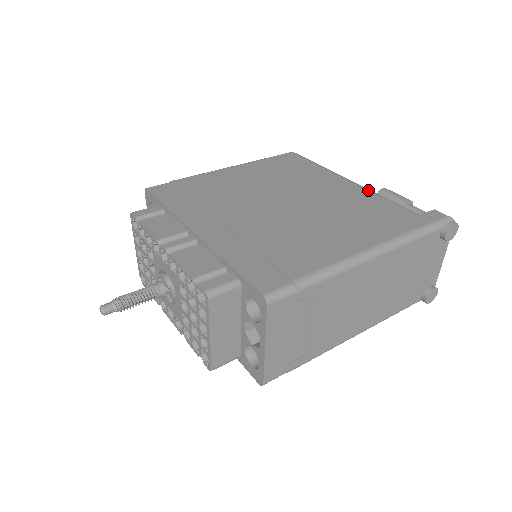
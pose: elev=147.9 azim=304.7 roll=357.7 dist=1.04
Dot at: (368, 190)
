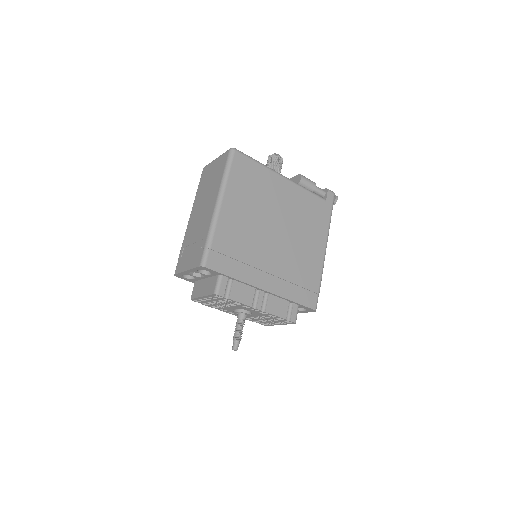
Dot at: (298, 186)
